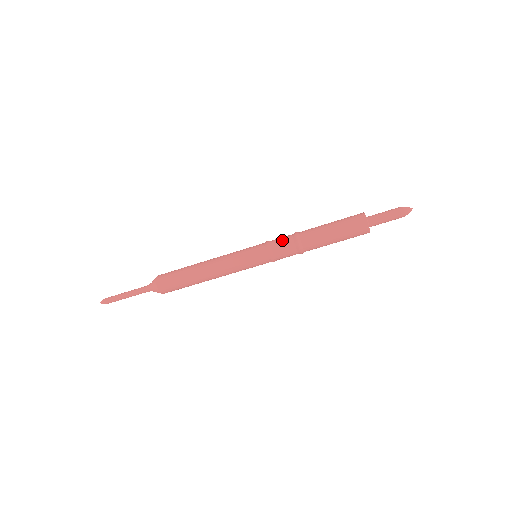
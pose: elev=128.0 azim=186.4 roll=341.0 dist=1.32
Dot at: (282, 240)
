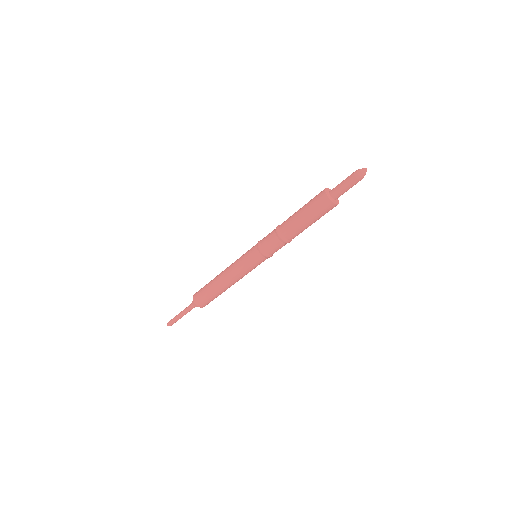
Dot at: (269, 241)
